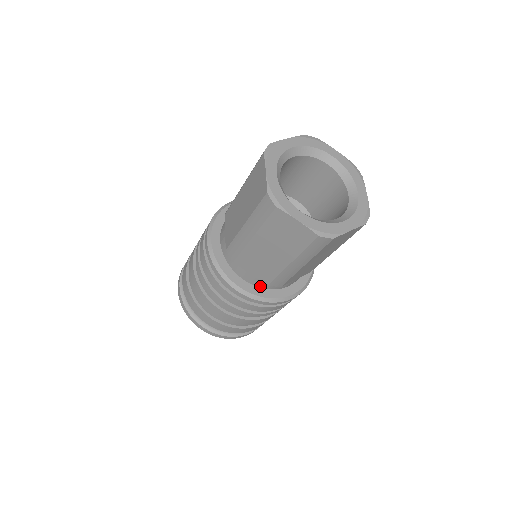
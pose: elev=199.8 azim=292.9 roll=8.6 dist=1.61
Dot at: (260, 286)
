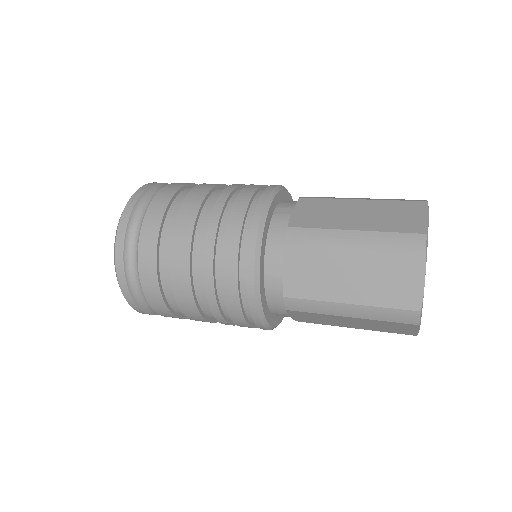
Dot at: occluded
